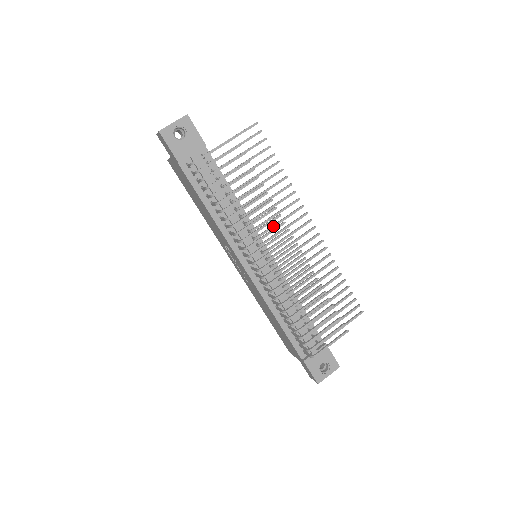
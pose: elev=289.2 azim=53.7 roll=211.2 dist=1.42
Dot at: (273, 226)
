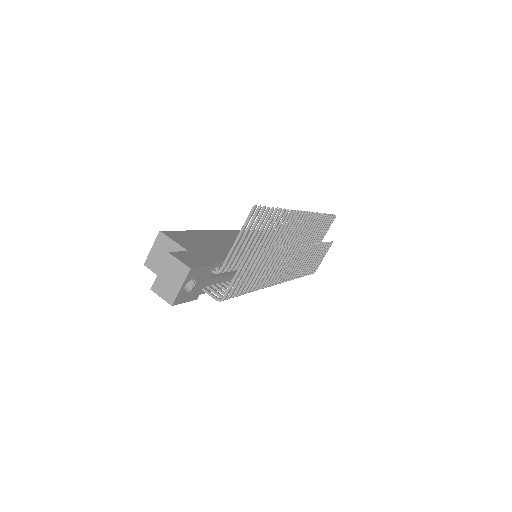
Dot at: occluded
